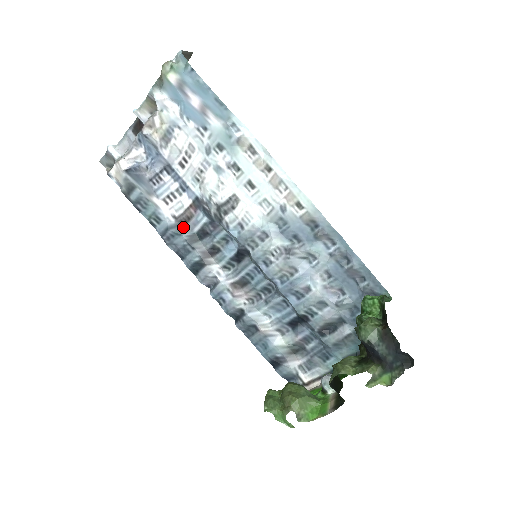
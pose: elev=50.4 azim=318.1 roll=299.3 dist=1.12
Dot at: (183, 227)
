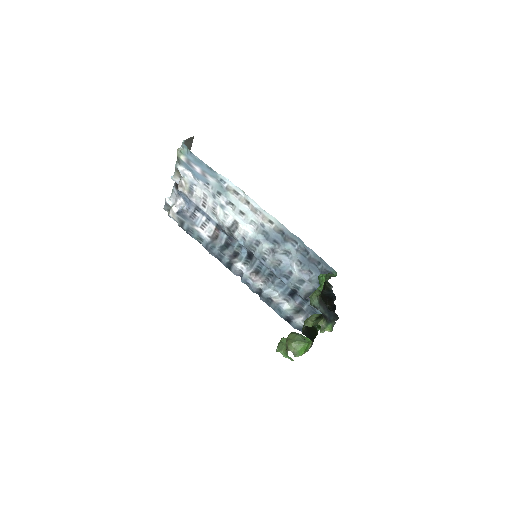
Dot at: (215, 242)
